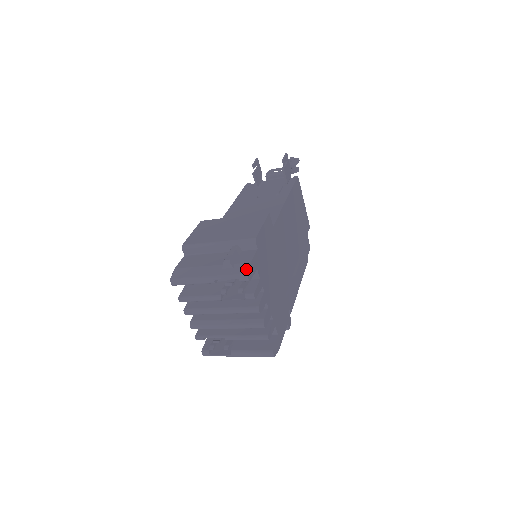
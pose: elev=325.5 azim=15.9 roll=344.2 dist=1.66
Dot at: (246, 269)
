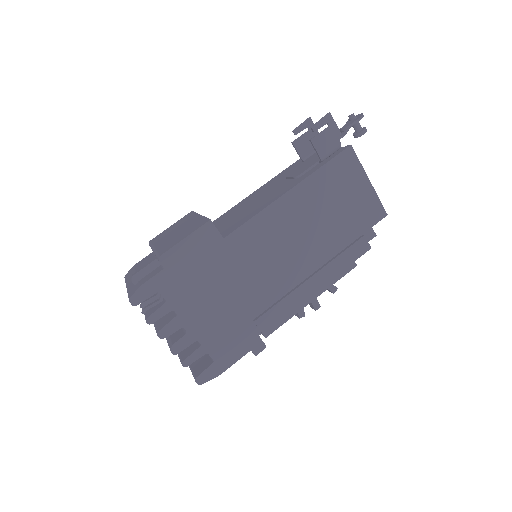
Dot at: (133, 292)
